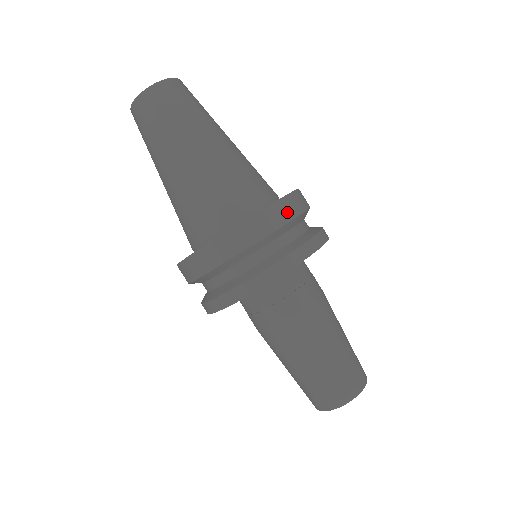
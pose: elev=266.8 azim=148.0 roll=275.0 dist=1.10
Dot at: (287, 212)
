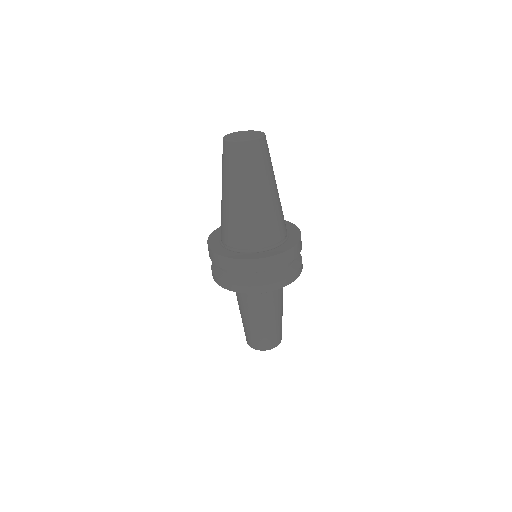
Dot at: (269, 265)
